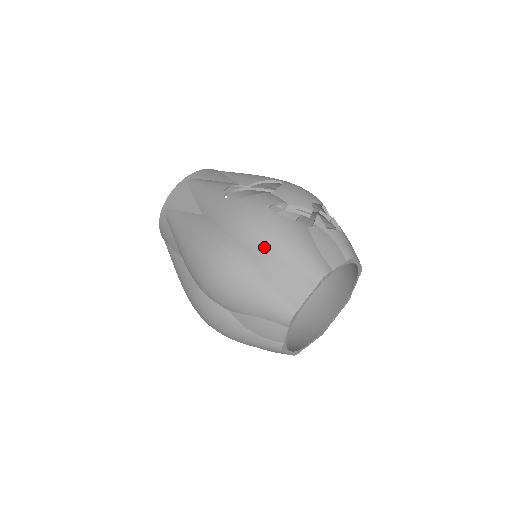
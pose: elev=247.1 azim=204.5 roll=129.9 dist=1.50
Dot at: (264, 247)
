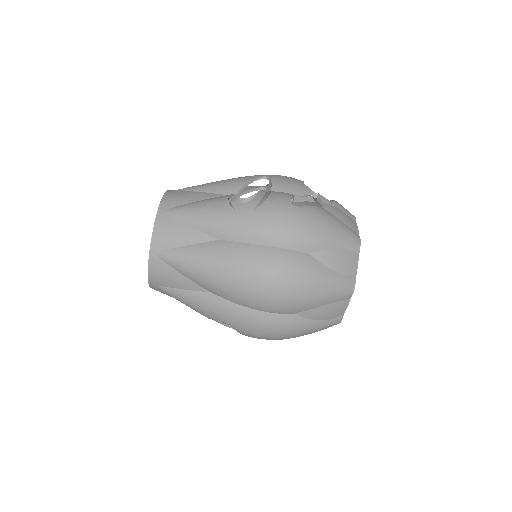
Dot at: (312, 241)
